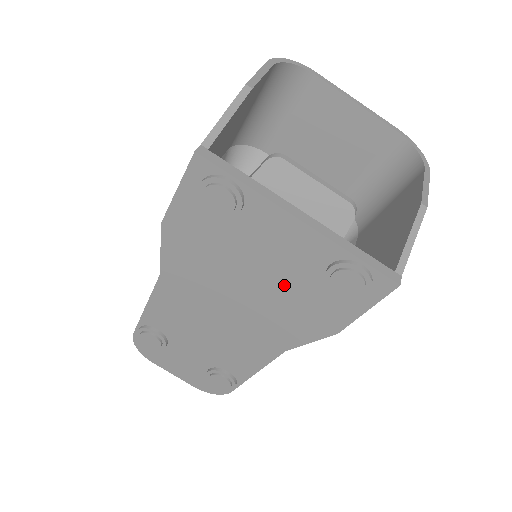
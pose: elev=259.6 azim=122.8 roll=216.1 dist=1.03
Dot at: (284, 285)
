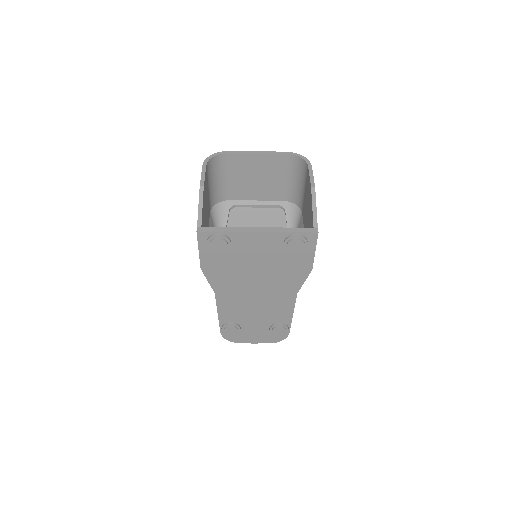
Dot at: (272, 263)
